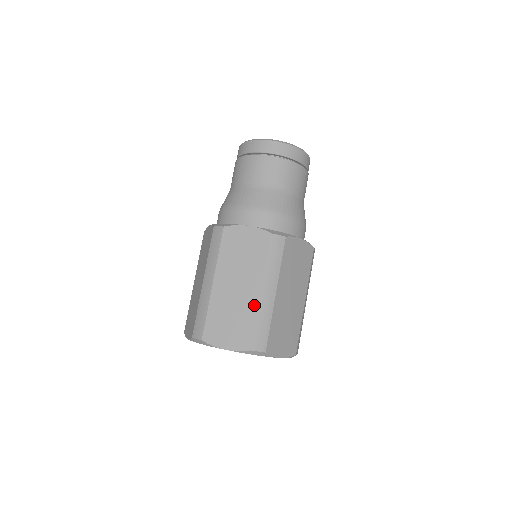
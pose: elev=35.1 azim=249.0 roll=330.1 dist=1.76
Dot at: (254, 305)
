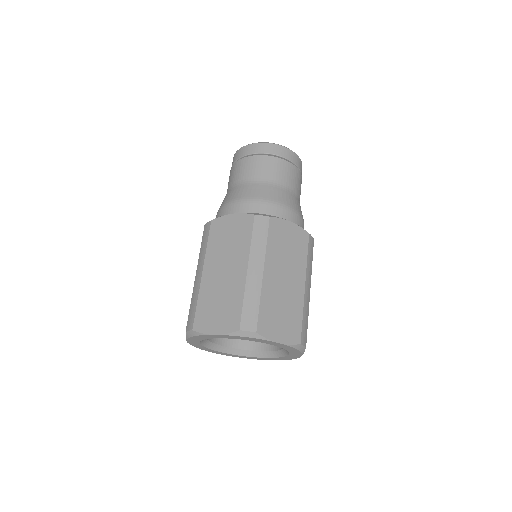
Dot at: (241, 284)
